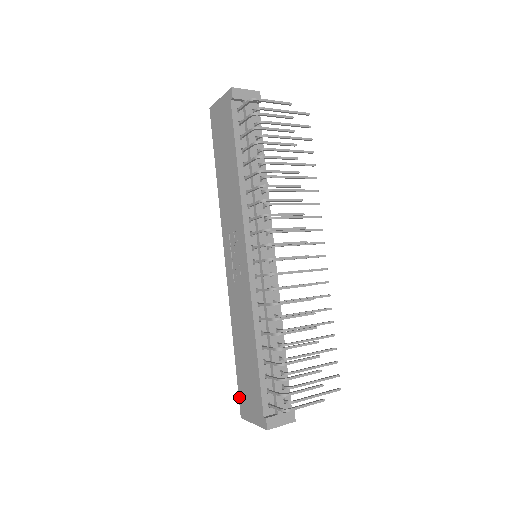
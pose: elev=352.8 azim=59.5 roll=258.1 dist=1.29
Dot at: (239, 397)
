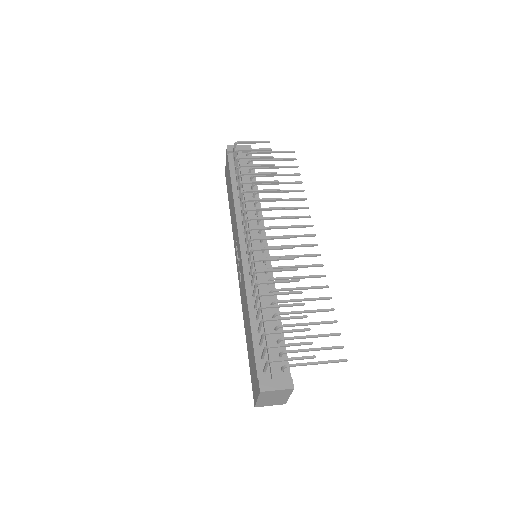
Dot at: (252, 386)
